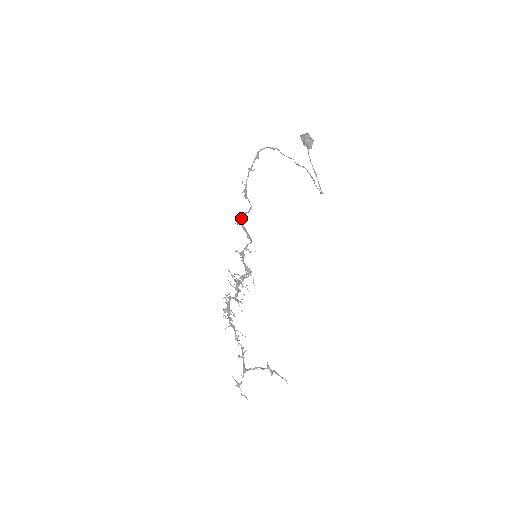
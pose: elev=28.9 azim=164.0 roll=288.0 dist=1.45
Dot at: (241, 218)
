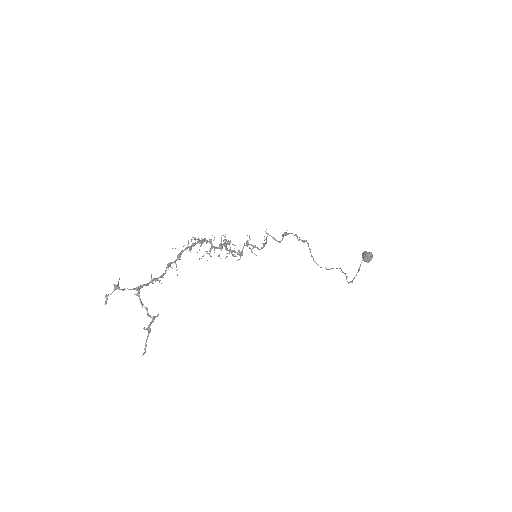
Dot at: occluded
